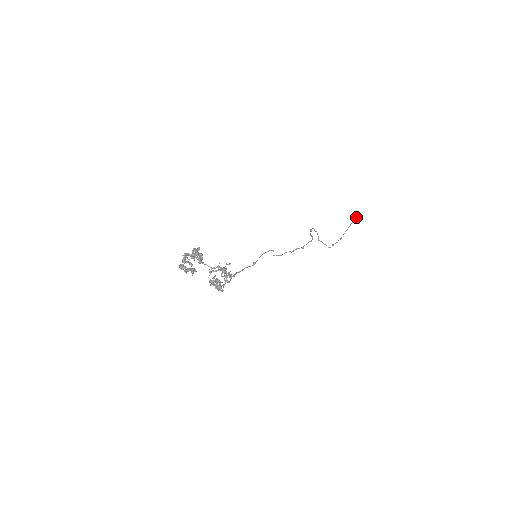
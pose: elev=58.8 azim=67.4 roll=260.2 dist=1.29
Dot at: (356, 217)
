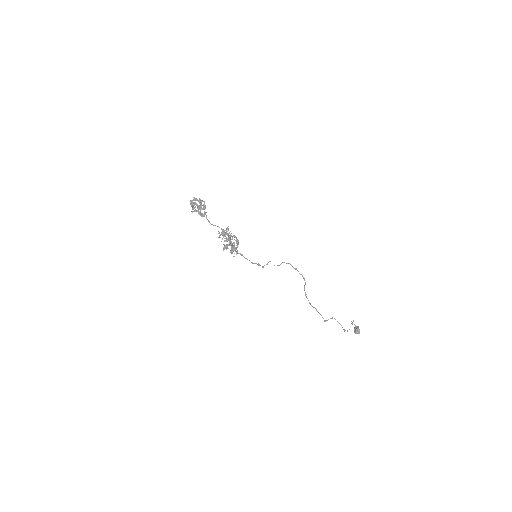
Dot at: occluded
